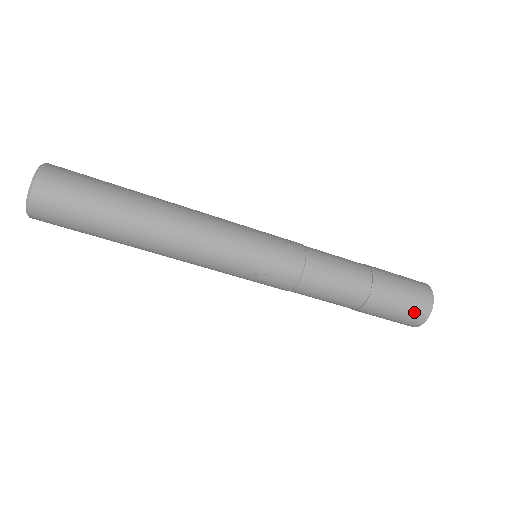
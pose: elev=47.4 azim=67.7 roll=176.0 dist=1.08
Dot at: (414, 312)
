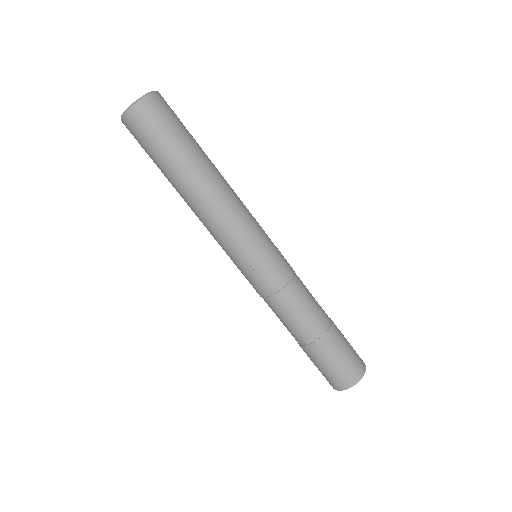
Dot at: (348, 372)
